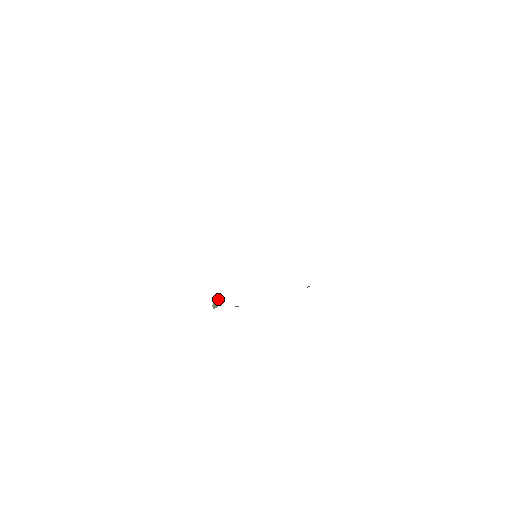
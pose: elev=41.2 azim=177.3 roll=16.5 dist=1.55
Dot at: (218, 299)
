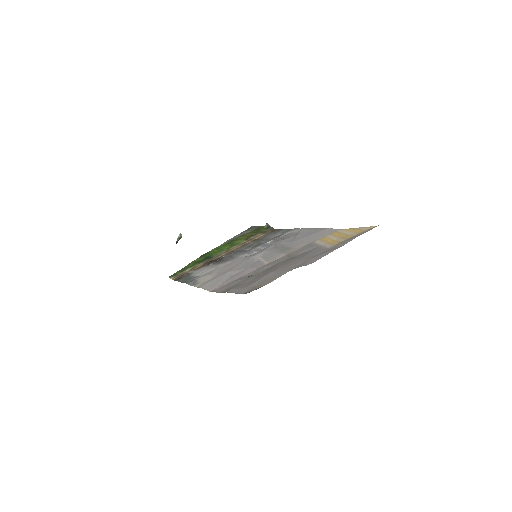
Dot at: (181, 236)
